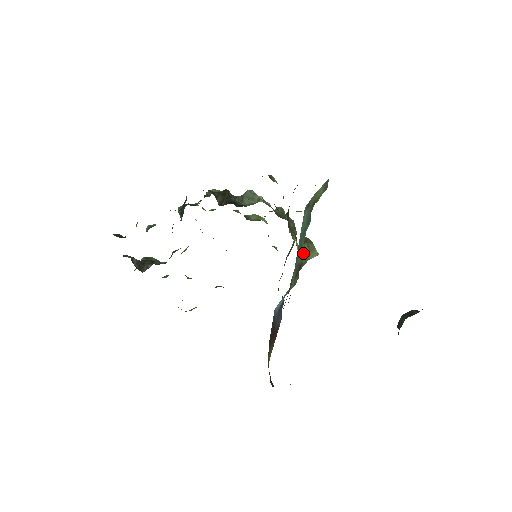
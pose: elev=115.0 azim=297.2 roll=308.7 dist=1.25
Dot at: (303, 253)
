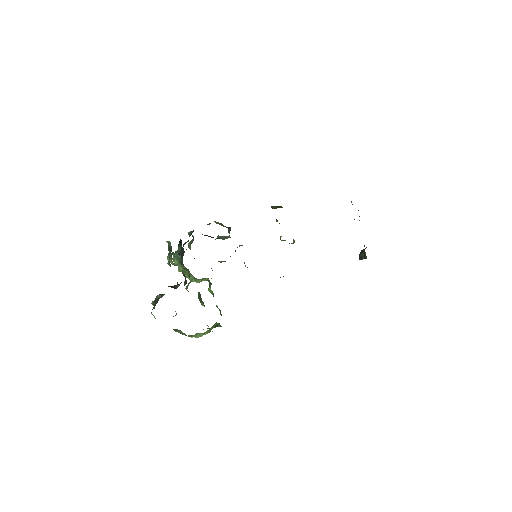
Dot at: occluded
